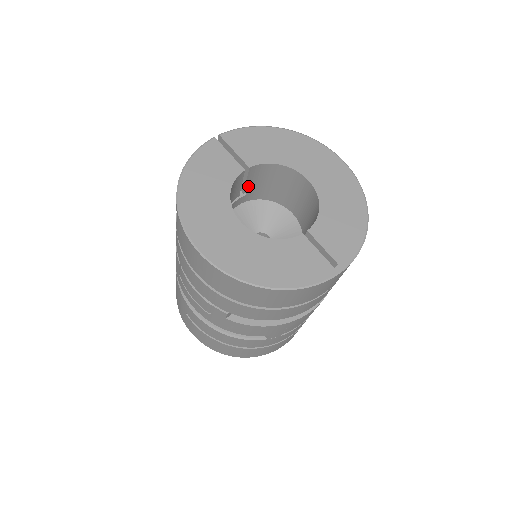
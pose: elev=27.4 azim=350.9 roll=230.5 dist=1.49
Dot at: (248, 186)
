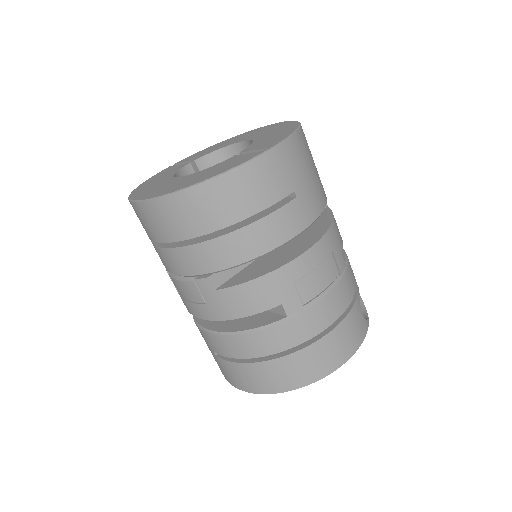
Dot at: occluded
